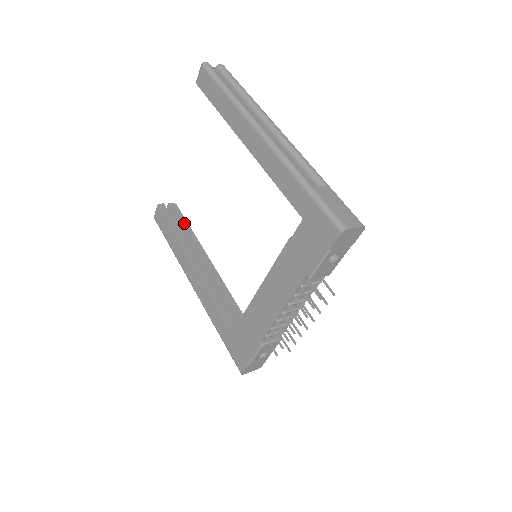
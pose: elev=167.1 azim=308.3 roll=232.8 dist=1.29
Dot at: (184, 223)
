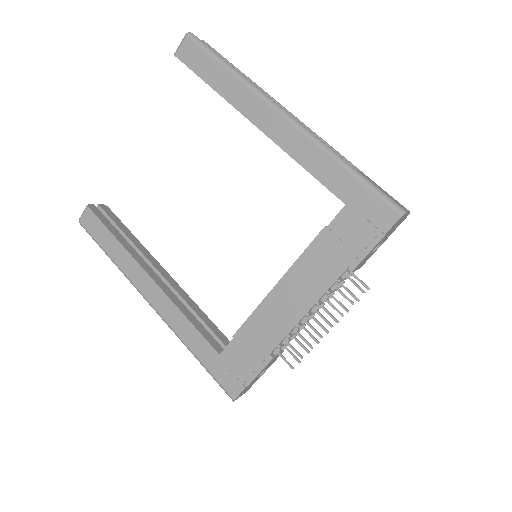
Dot at: (124, 228)
